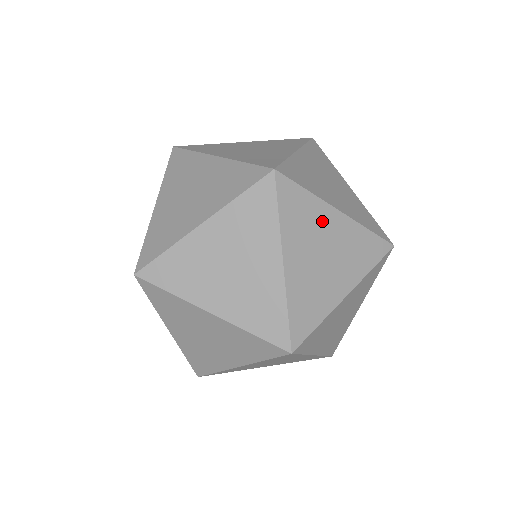
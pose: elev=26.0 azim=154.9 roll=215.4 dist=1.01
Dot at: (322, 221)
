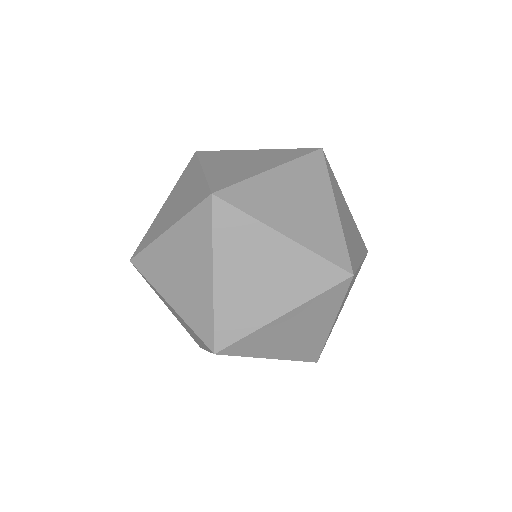
Dot at: (239, 155)
